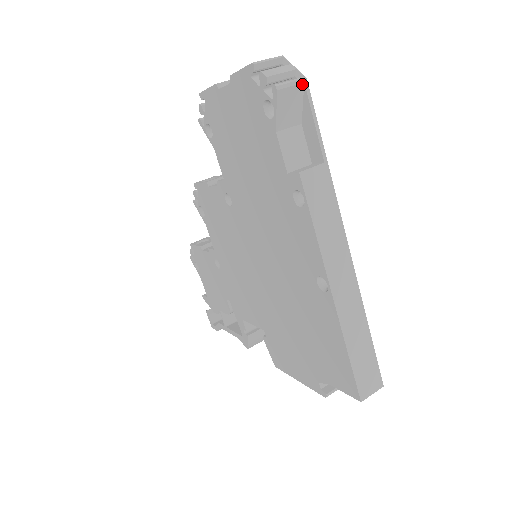
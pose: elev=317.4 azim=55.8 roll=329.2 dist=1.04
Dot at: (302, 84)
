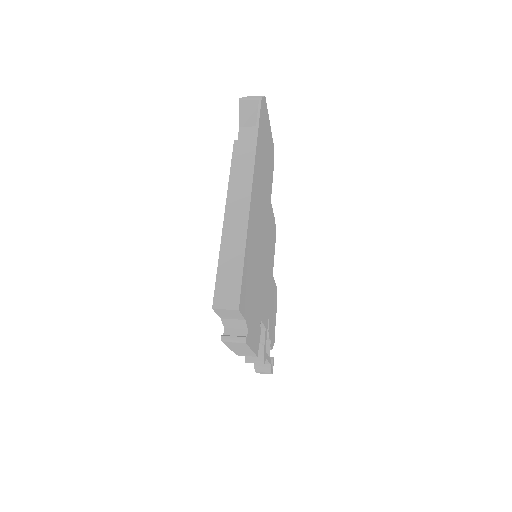
Dot at: (258, 100)
